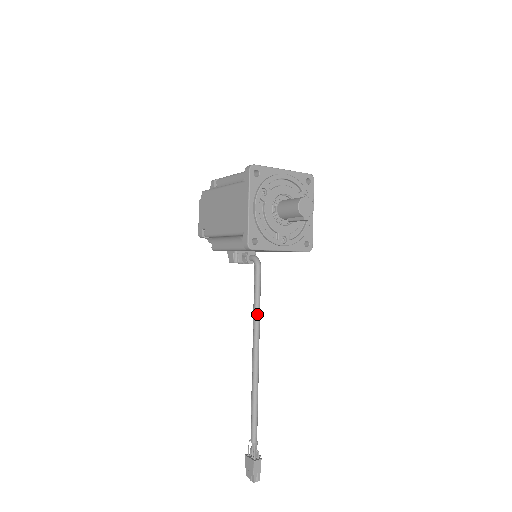
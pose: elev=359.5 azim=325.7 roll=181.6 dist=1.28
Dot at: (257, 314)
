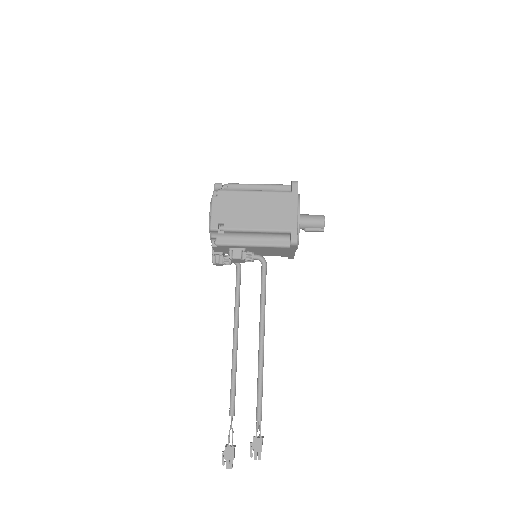
Dot at: (265, 304)
